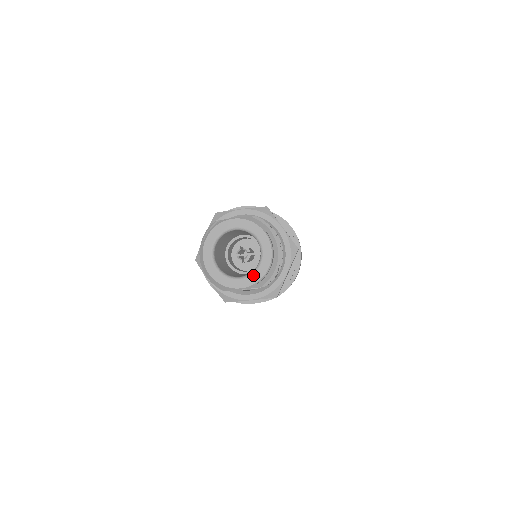
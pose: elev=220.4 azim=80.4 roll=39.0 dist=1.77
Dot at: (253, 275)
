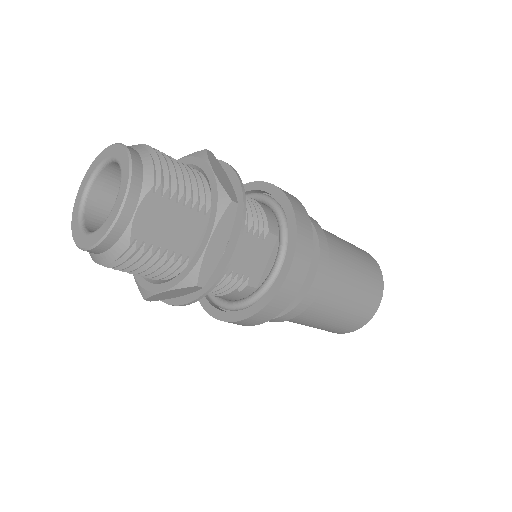
Dot at: (121, 181)
